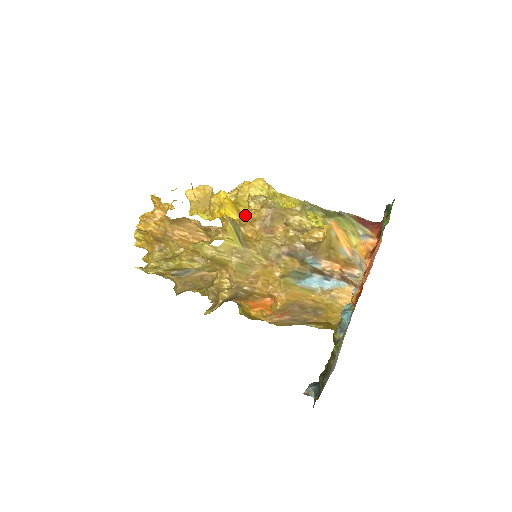
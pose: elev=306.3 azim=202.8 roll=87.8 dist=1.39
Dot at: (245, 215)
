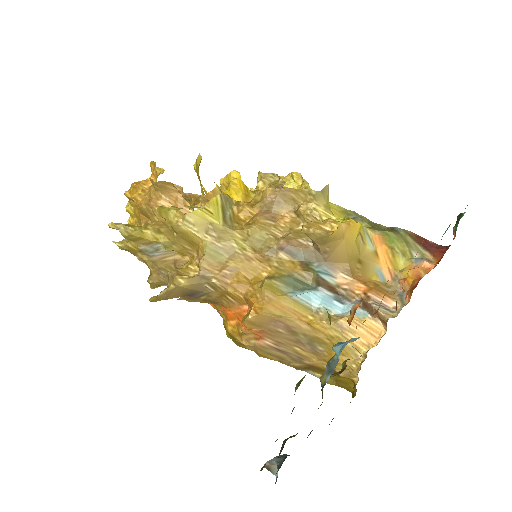
Dot at: occluded
